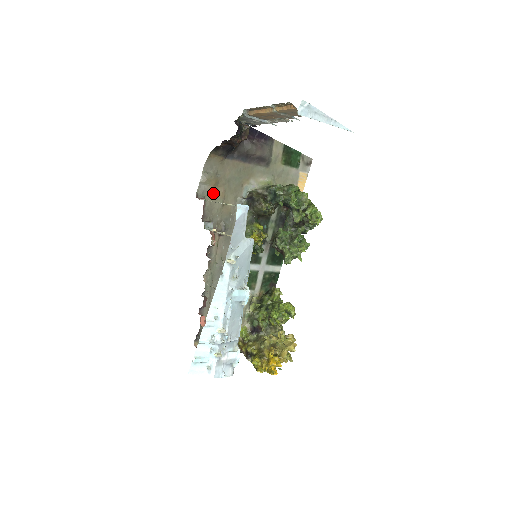
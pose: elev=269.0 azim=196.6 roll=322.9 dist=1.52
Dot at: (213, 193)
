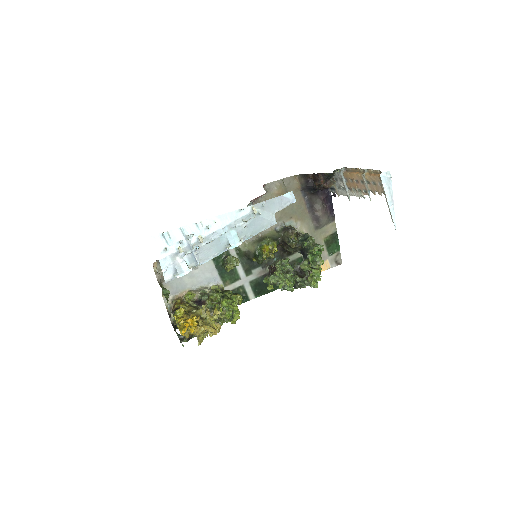
Dot at: (273, 197)
